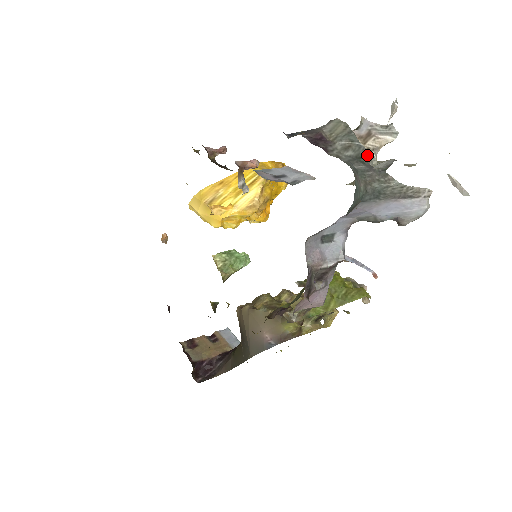
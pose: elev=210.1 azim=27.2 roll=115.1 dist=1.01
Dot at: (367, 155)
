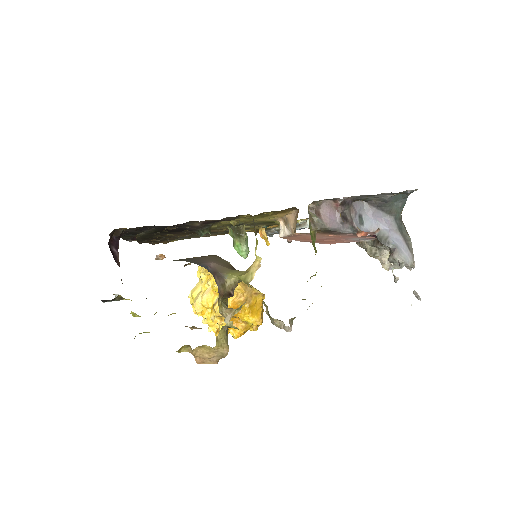
Dot at: occluded
